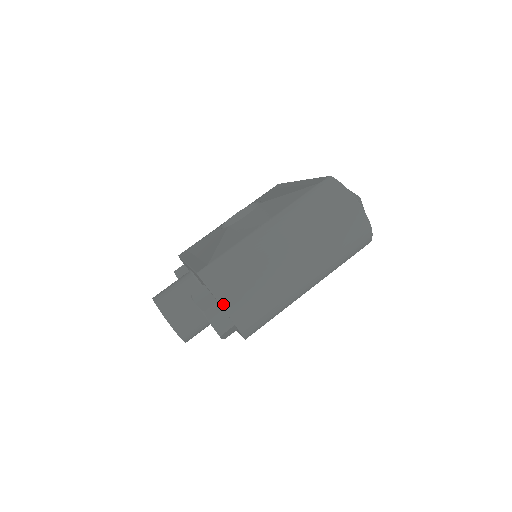
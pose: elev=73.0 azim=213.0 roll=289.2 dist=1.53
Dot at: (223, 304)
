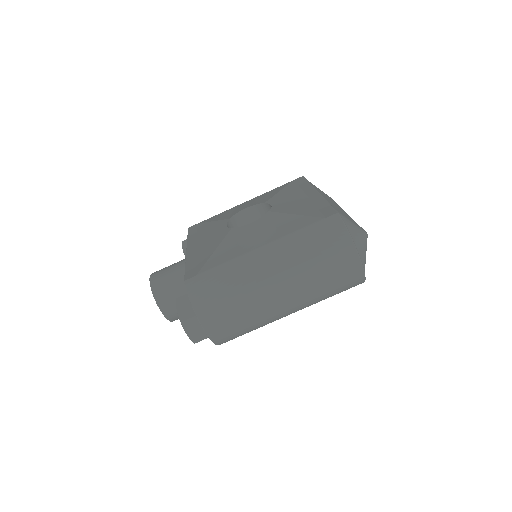
Dot at: (200, 319)
